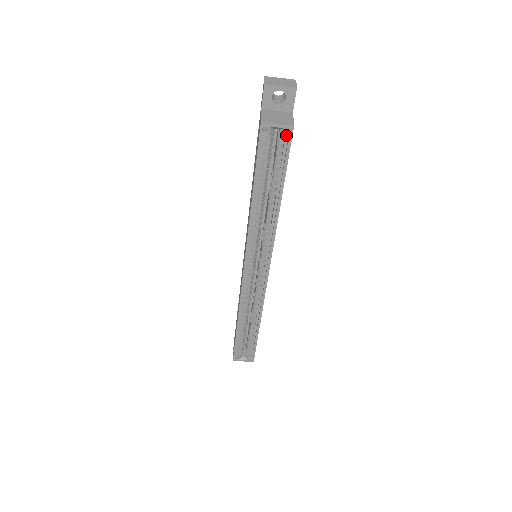
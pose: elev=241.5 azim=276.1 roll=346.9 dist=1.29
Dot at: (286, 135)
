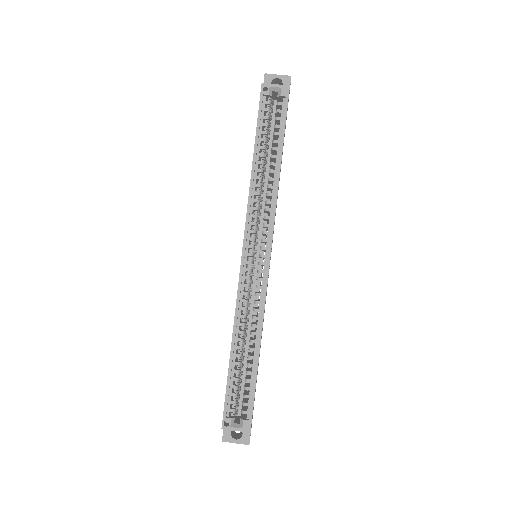
Dot at: (283, 94)
